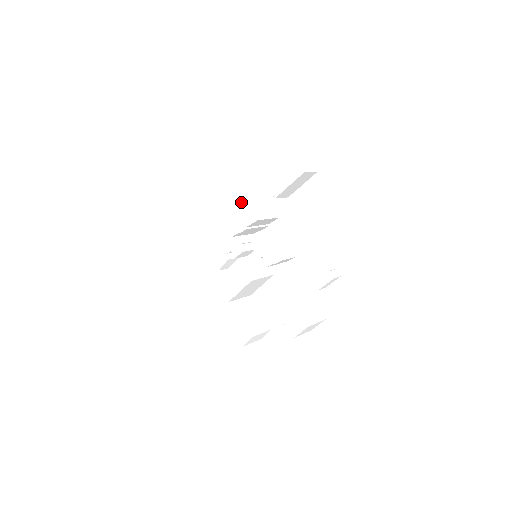
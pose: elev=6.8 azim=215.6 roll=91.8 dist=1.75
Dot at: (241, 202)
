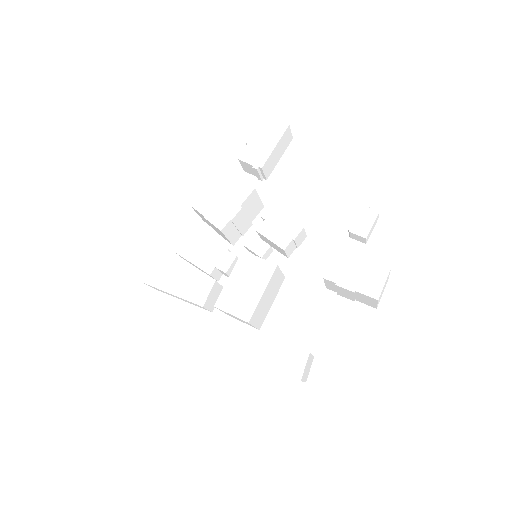
Dot at: (221, 183)
